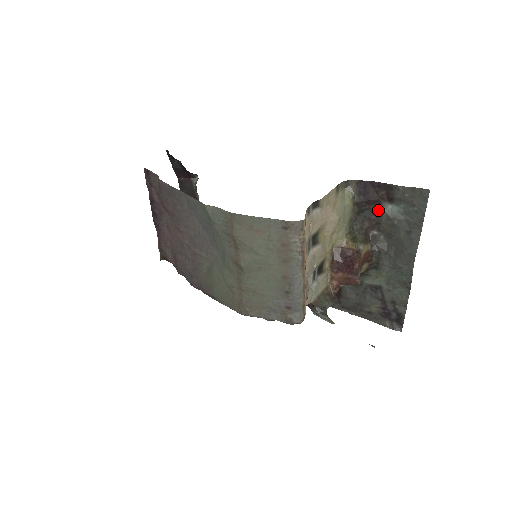
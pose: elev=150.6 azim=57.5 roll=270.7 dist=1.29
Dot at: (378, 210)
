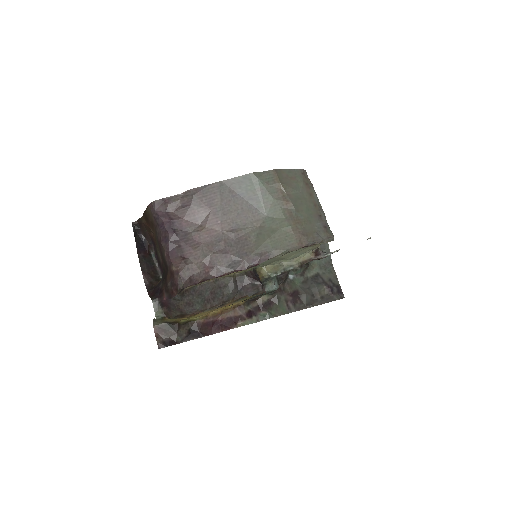
Dot at: occluded
